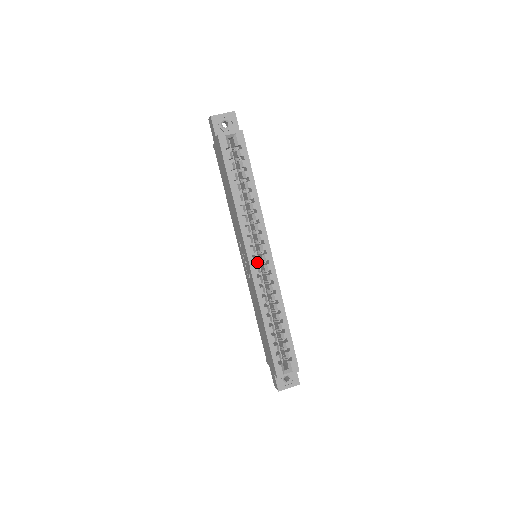
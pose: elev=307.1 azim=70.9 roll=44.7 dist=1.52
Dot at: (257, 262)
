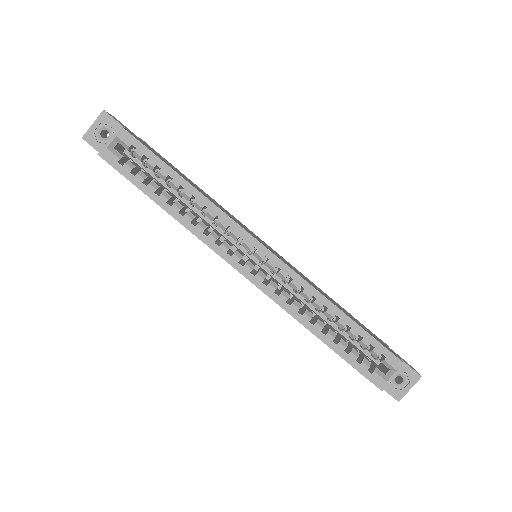
Dot at: (253, 267)
